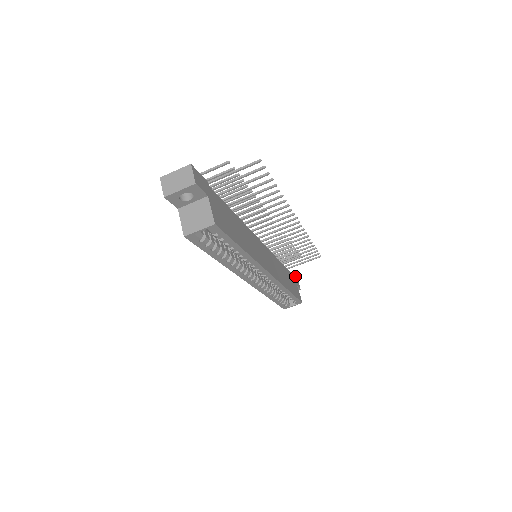
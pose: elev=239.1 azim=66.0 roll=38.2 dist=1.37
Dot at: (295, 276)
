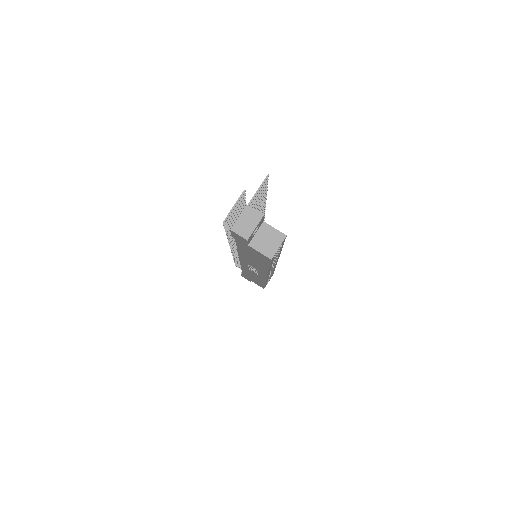
Dot at: occluded
